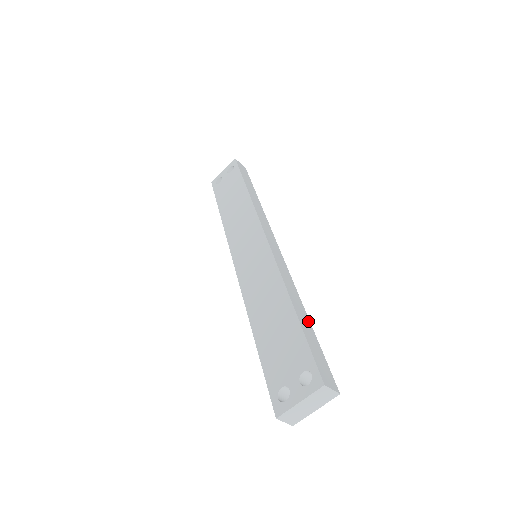
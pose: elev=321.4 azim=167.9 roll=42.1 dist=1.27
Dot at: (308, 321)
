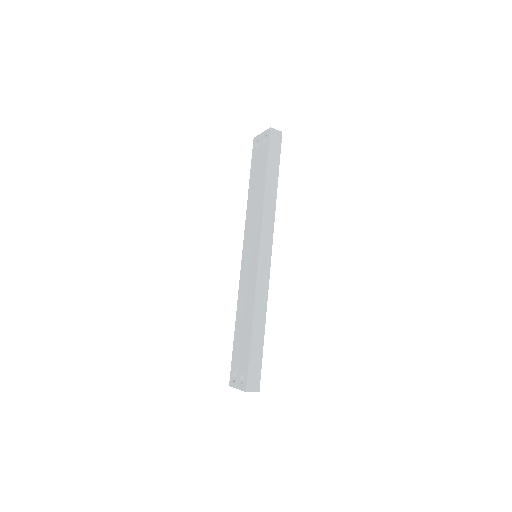
Dot at: (262, 336)
